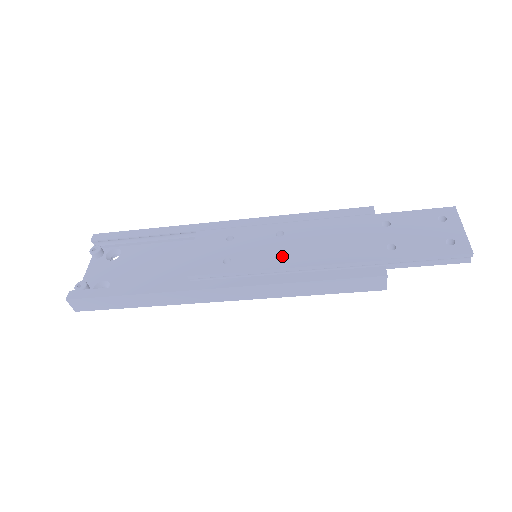
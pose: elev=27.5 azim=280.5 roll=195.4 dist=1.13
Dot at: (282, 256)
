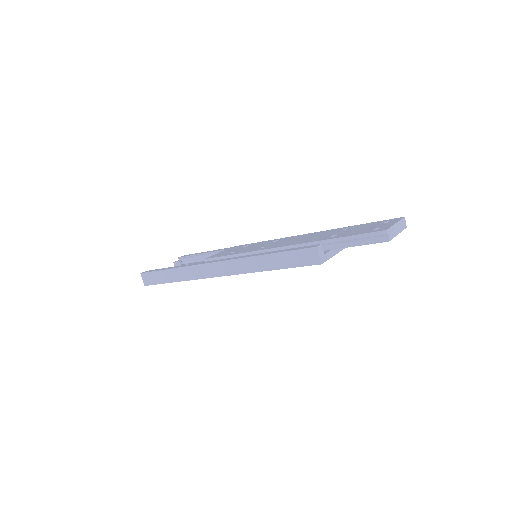
Dot at: occluded
